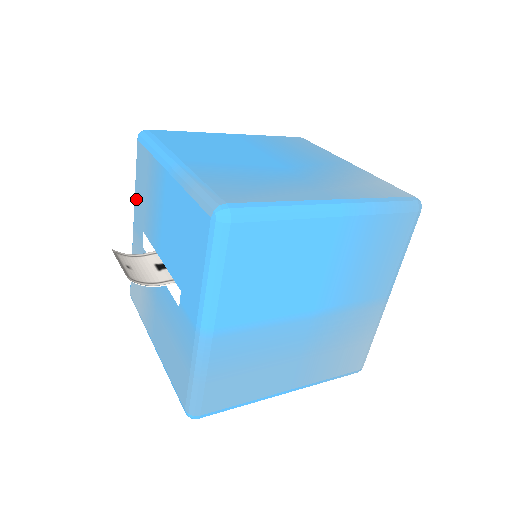
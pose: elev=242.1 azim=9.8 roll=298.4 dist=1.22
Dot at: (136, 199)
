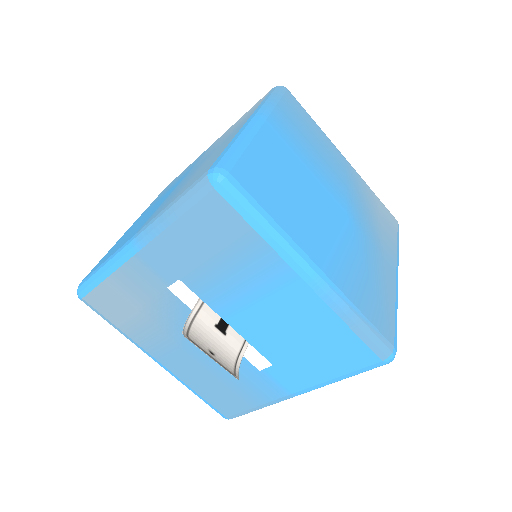
Dot at: (167, 239)
